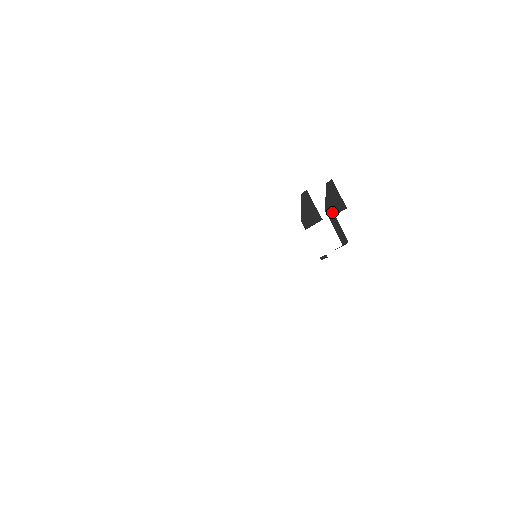
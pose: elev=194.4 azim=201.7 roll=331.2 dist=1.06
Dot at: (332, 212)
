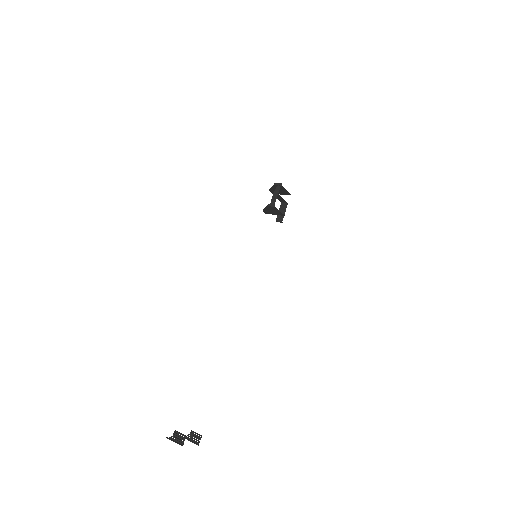
Dot at: occluded
